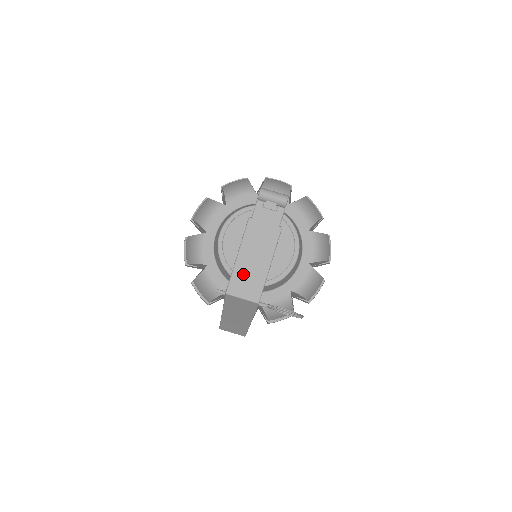
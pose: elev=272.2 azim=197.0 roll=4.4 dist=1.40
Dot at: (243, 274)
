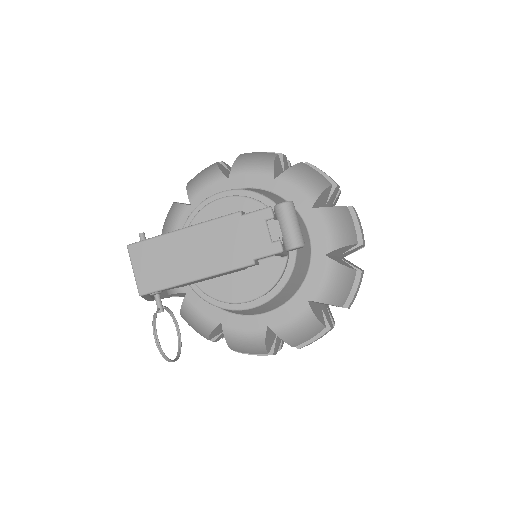
Dot at: (163, 252)
